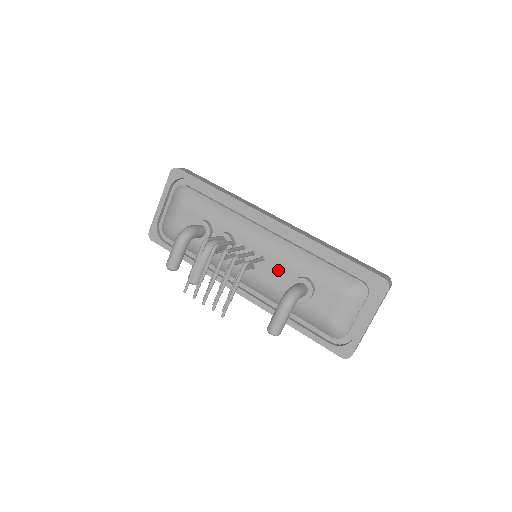
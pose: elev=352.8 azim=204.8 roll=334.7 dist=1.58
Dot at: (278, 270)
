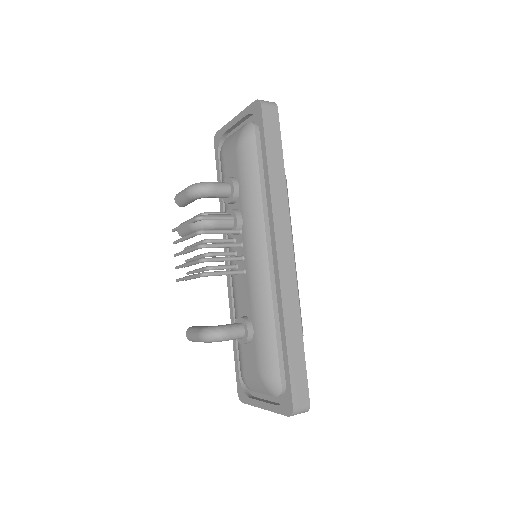
Dot at: (245, 294)
